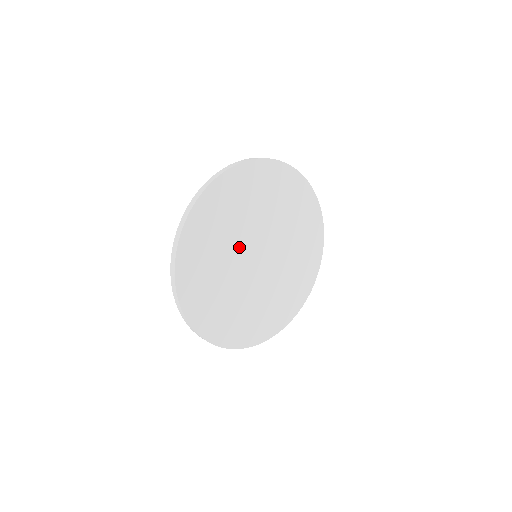
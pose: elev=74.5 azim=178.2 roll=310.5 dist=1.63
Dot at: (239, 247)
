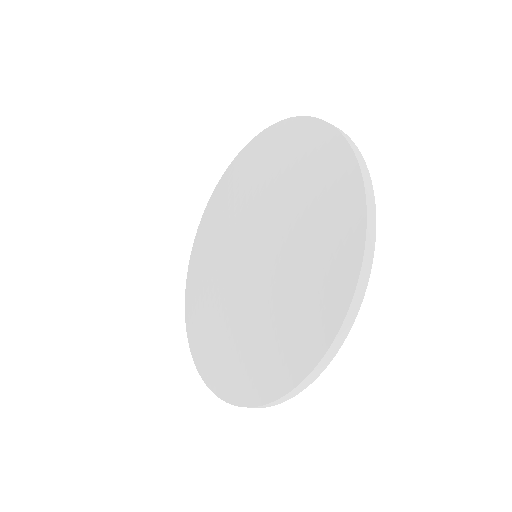
Dot at: occluded
